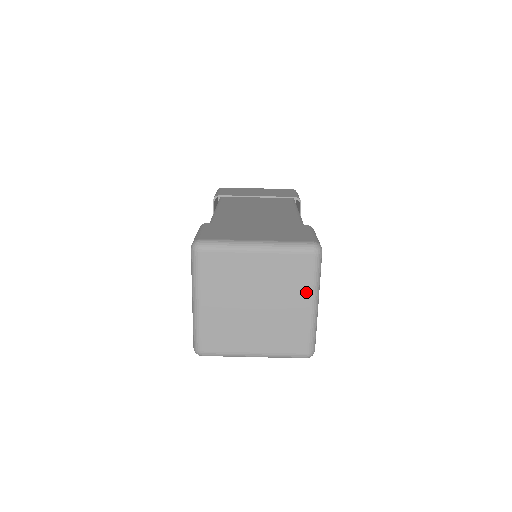
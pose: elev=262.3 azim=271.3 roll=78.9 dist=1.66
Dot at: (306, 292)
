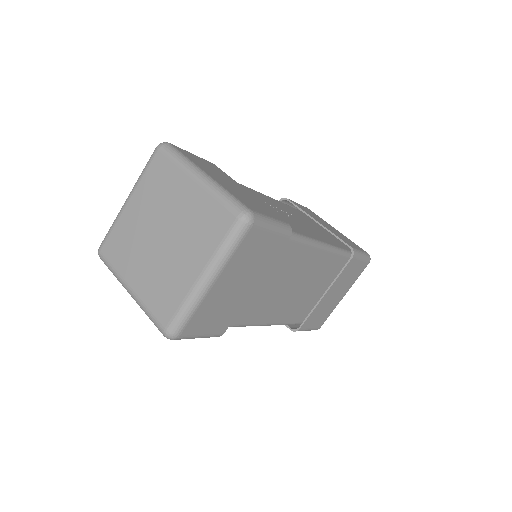
Dot at: (181, 177)
